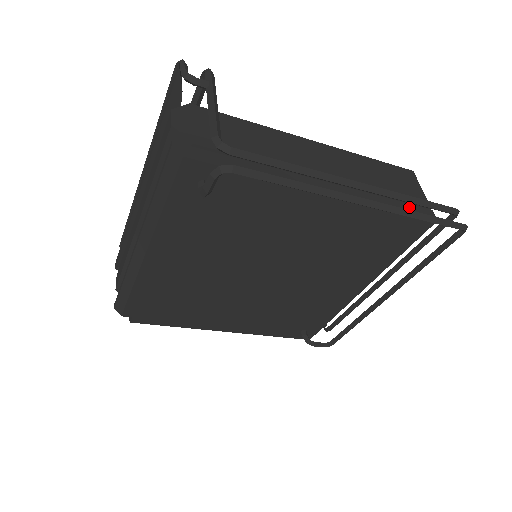
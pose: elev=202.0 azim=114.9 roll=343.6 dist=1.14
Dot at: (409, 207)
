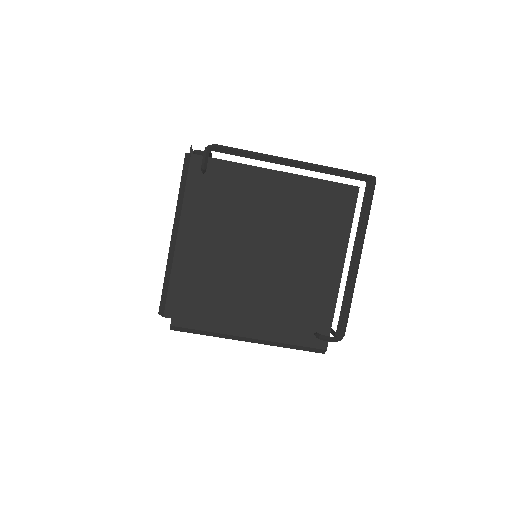
Dot at: occluded
